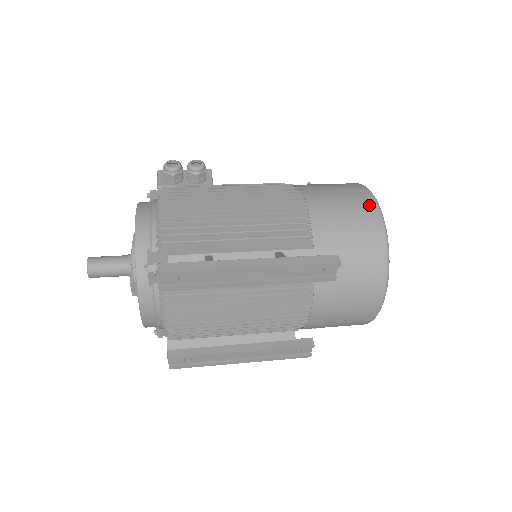
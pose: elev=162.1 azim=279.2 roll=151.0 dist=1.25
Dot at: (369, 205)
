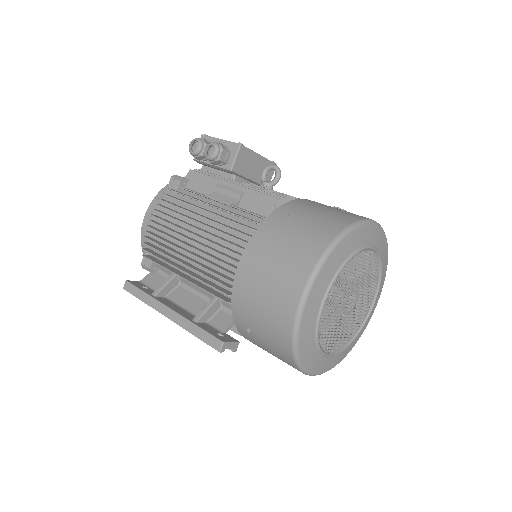
Dot at: (291, 298)
